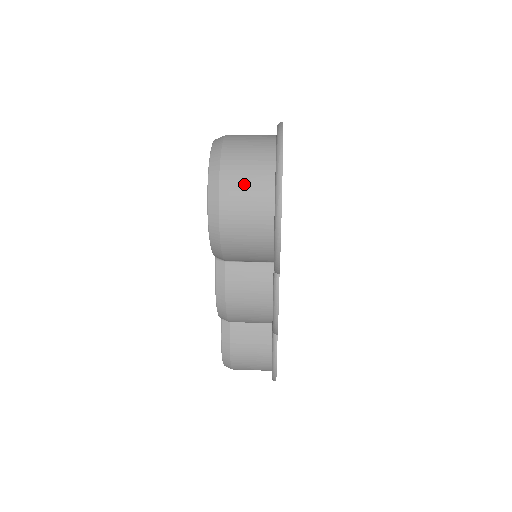
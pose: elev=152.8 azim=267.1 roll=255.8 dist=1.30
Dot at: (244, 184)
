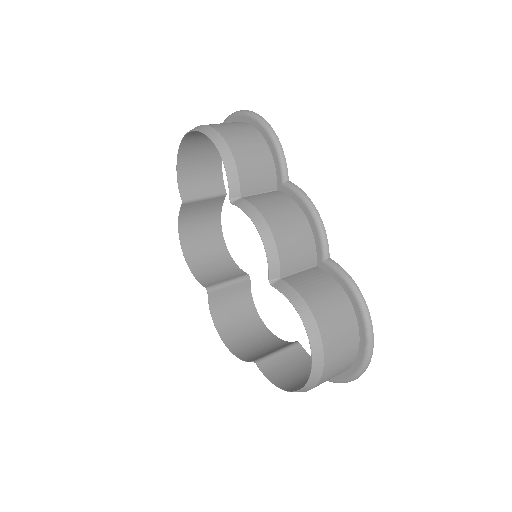
Dot at: (223, 124)
